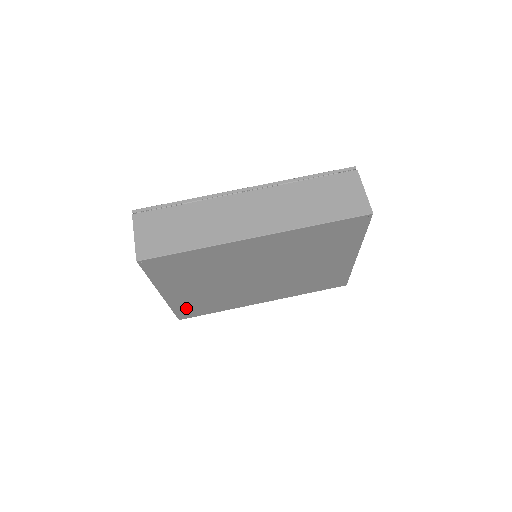
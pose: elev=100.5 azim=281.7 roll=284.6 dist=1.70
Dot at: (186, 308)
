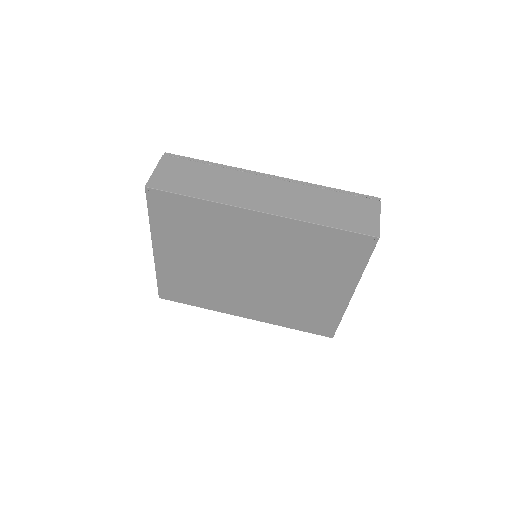
Dot at: (170, 283)
